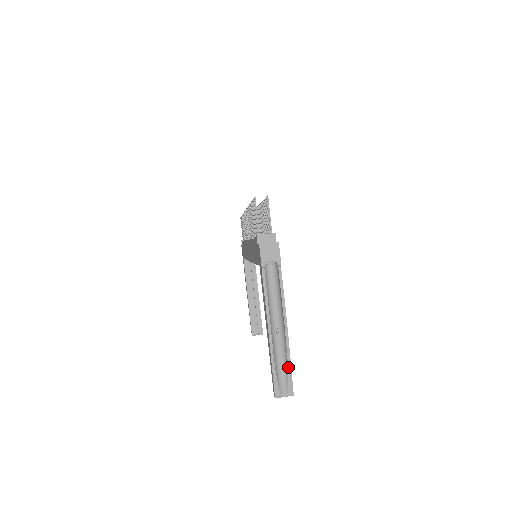
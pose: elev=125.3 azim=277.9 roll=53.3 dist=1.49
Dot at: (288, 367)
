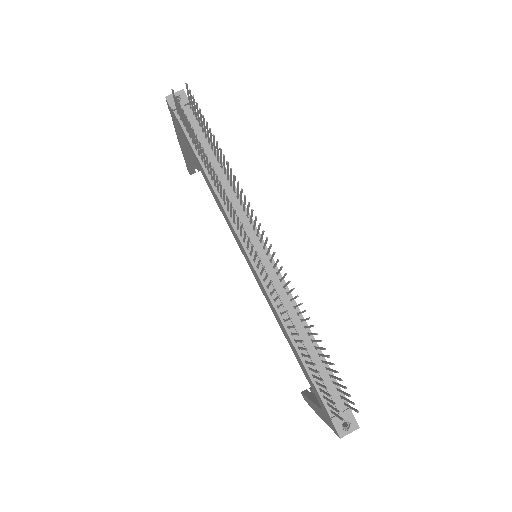
Dot at: occluded
